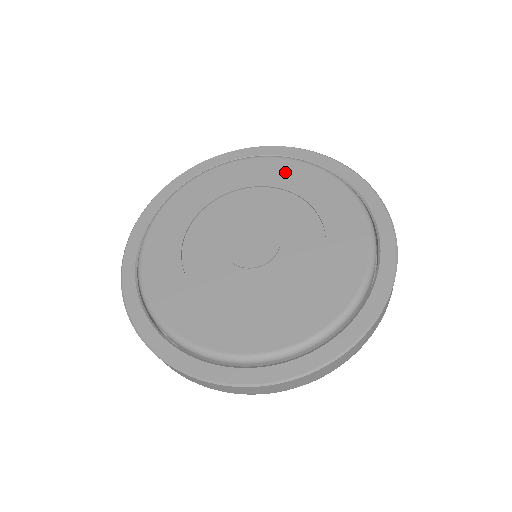
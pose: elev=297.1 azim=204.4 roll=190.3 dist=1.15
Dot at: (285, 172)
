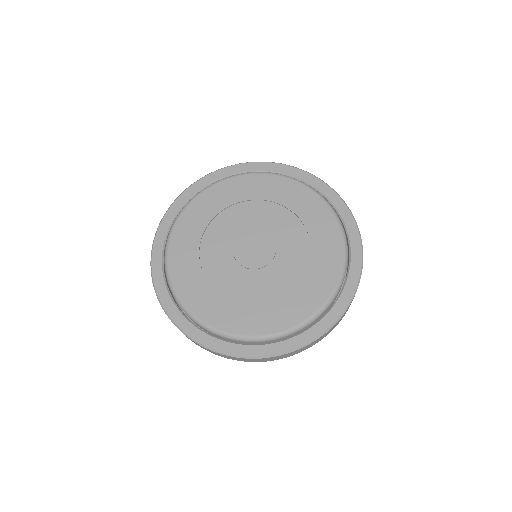
Dot at: (327, 239)
